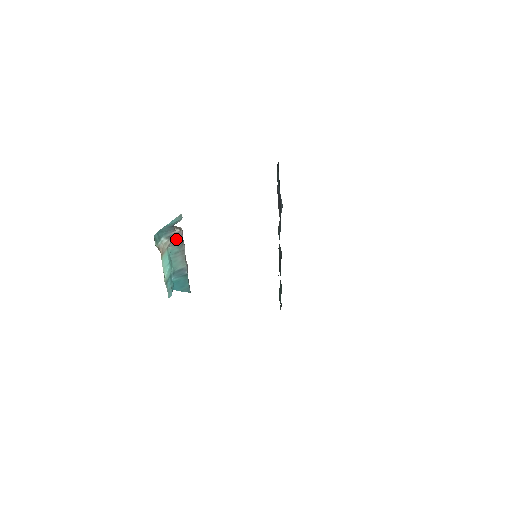
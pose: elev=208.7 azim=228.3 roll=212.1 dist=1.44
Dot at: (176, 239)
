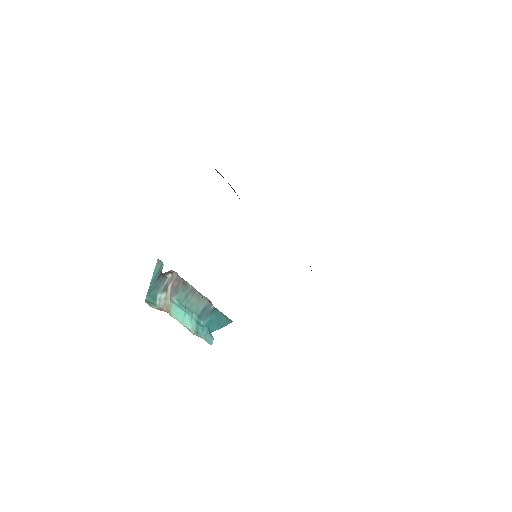
Dot at: (174, 285)
